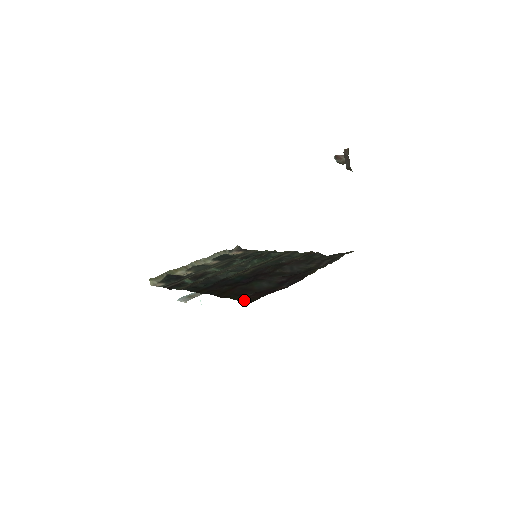
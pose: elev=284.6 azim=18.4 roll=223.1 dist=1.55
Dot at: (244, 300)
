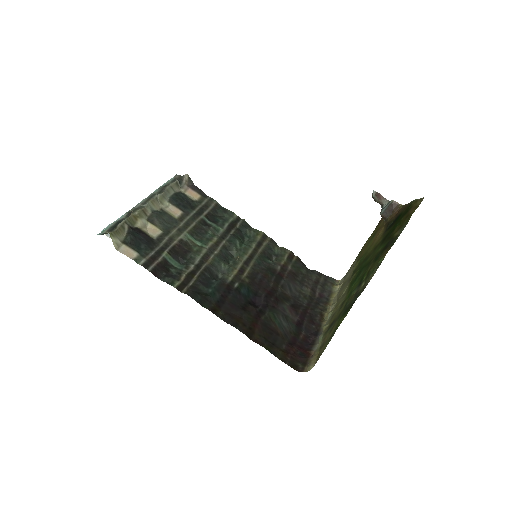
Dot at: (286, 361)
